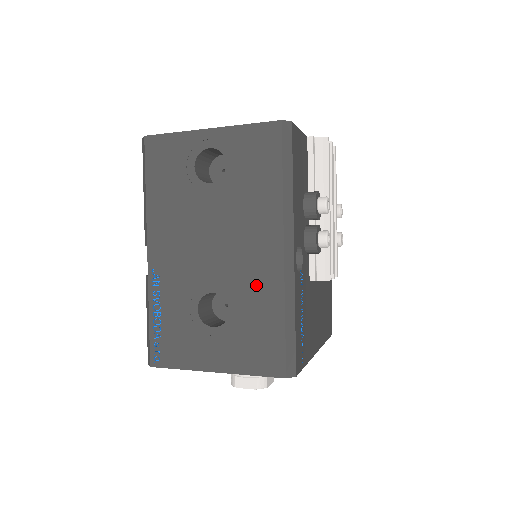
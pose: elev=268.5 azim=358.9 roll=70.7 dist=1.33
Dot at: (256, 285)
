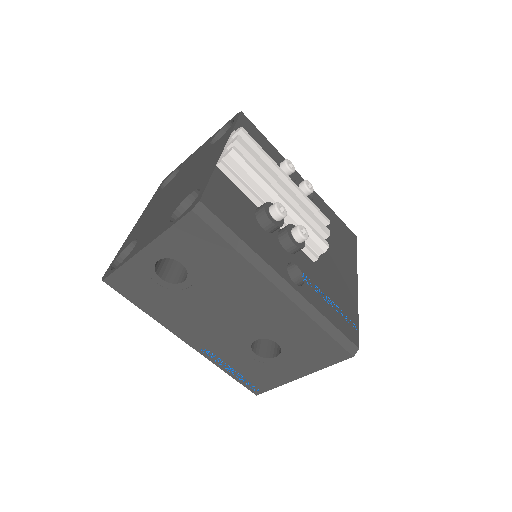
Dot at: (282, 321)
